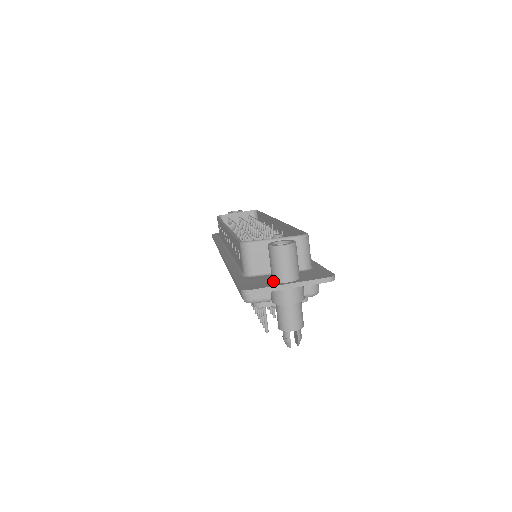
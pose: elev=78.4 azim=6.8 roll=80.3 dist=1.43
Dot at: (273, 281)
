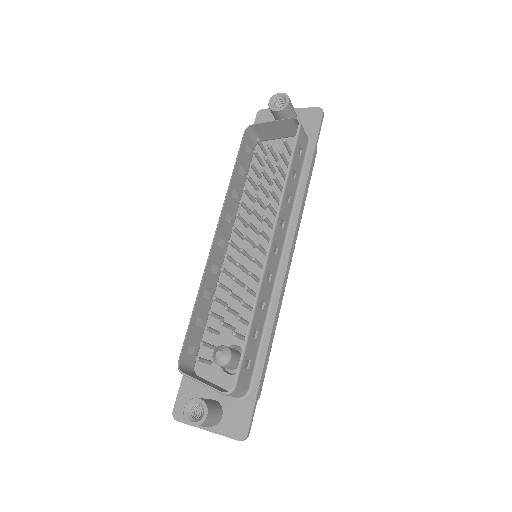
Dot at: occluded
